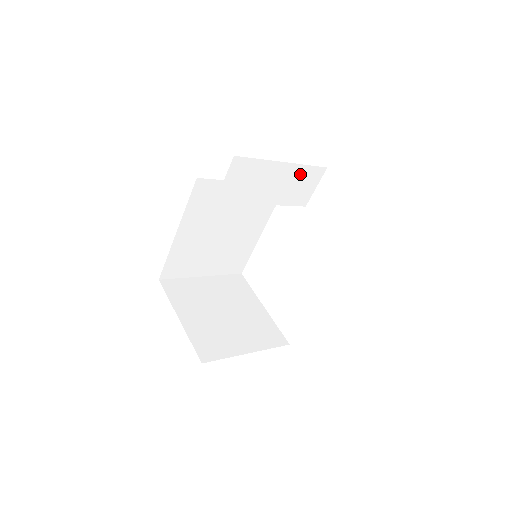
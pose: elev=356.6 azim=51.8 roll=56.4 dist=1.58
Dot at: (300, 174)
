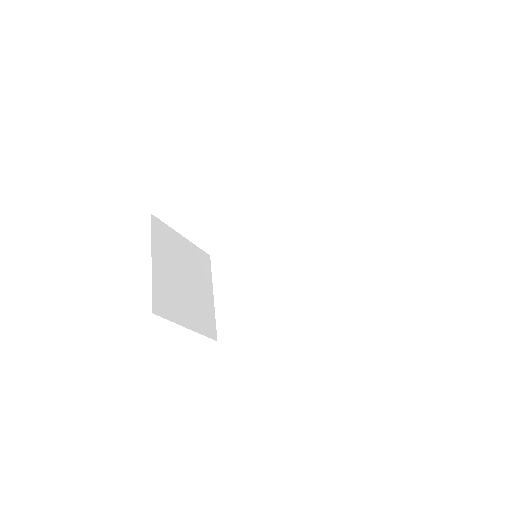
Dot at: occluded
